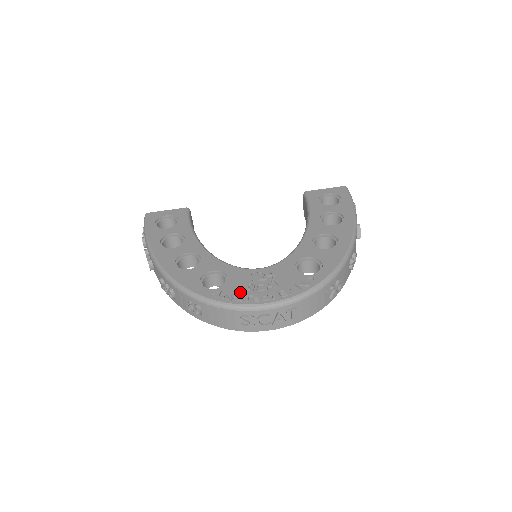
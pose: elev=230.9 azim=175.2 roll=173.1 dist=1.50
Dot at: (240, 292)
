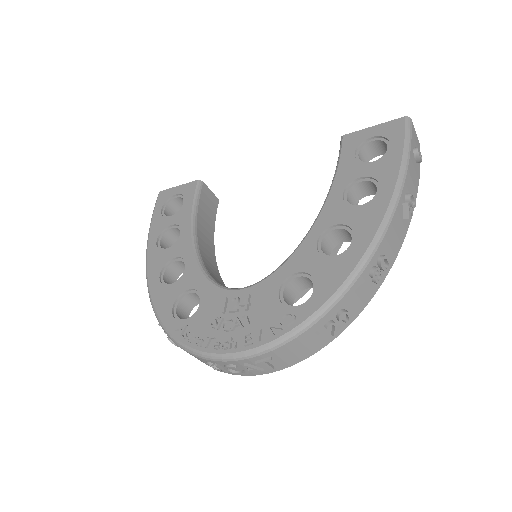
Dot at: (205, 330)
